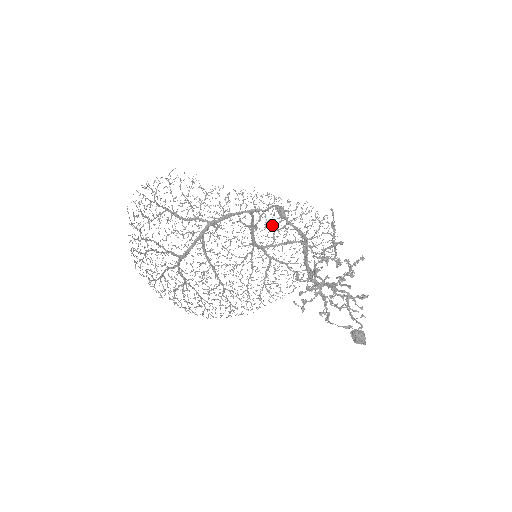
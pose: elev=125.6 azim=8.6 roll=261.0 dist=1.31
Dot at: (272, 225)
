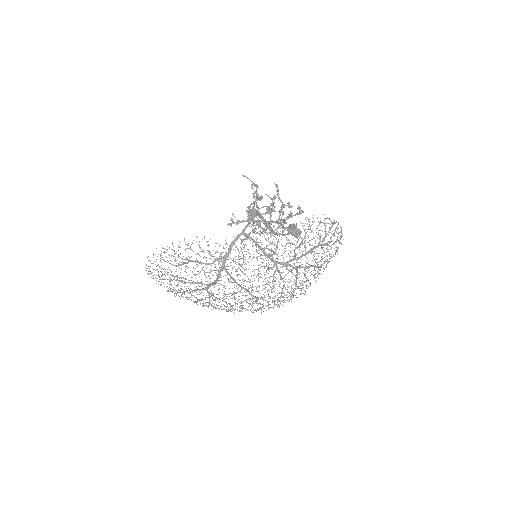
Dot at: (290, 247)
